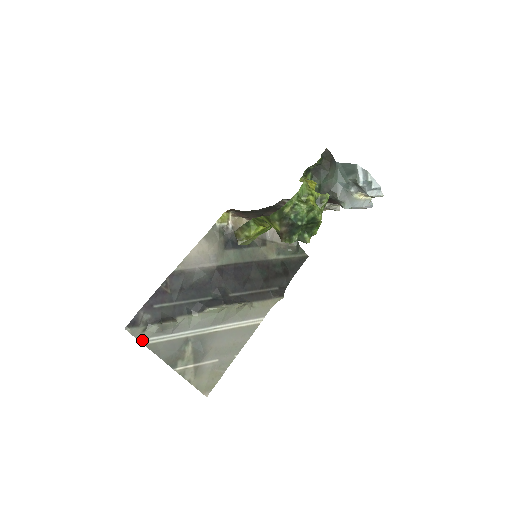
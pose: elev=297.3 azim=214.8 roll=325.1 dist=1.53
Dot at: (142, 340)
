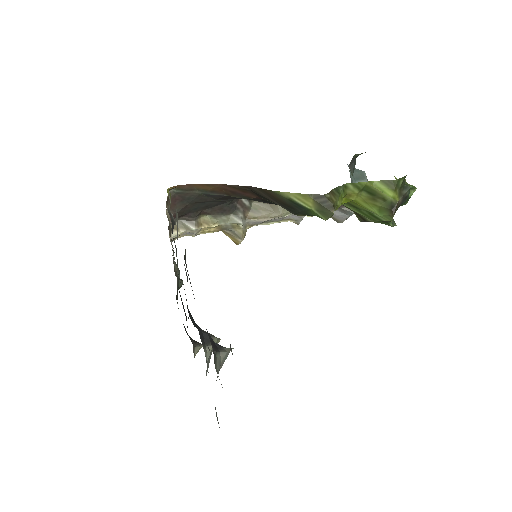
Dot at: occluded
